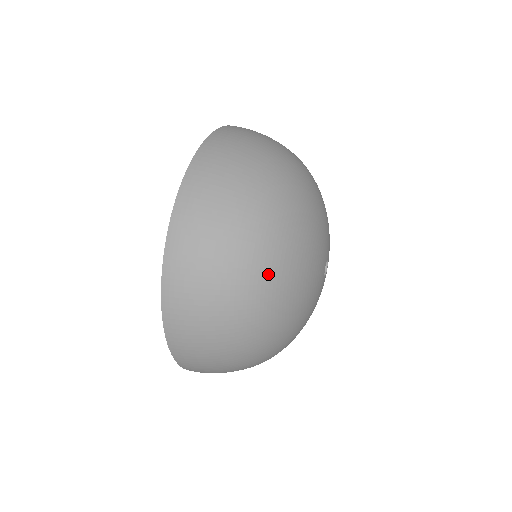
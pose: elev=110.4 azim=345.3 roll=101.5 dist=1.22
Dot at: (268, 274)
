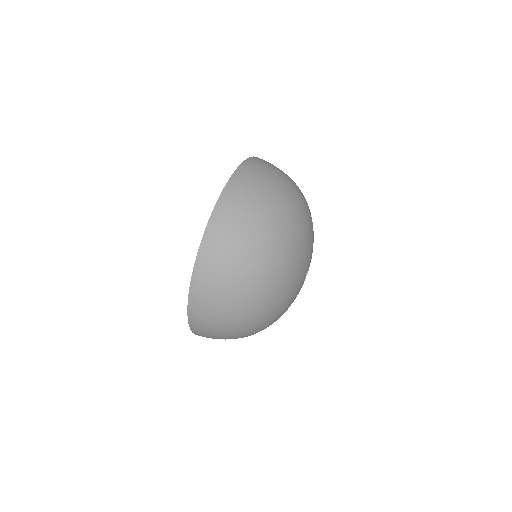
Dot at: (269, 271)
